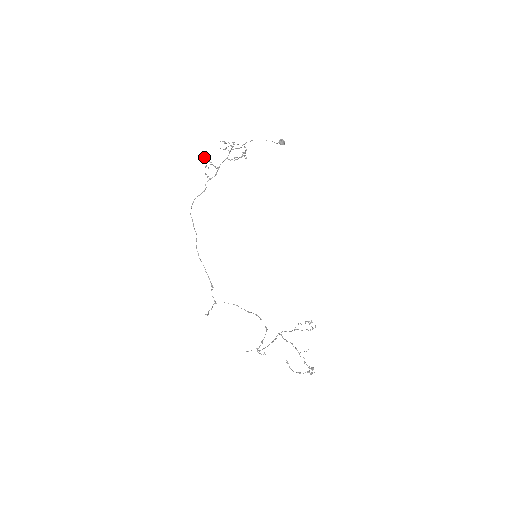
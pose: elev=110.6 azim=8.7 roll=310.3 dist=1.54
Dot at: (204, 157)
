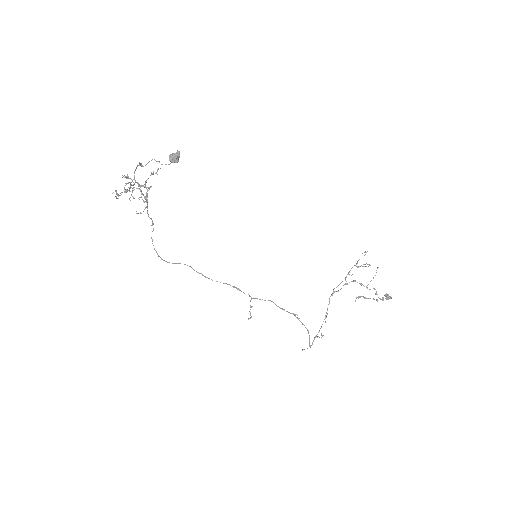
Dot at: occluded
